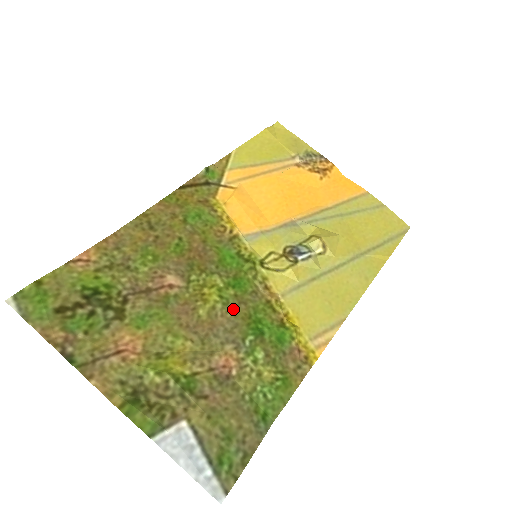
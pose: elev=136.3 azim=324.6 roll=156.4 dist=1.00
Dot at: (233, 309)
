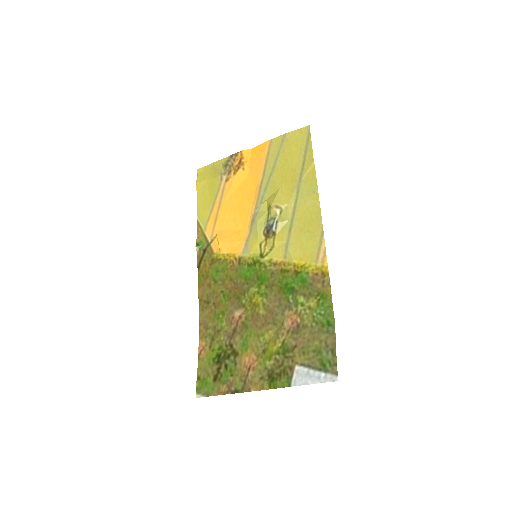
Dot at: (271, 294)
